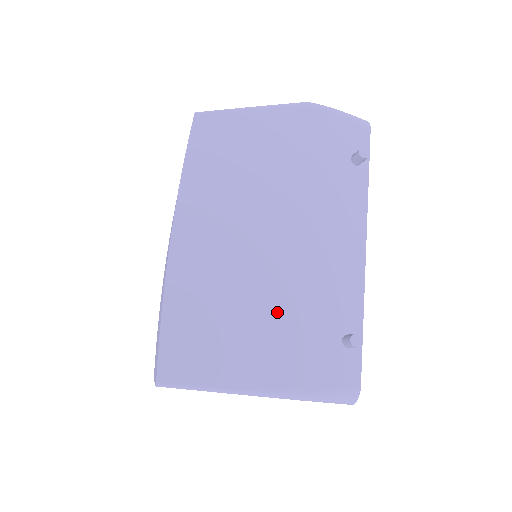
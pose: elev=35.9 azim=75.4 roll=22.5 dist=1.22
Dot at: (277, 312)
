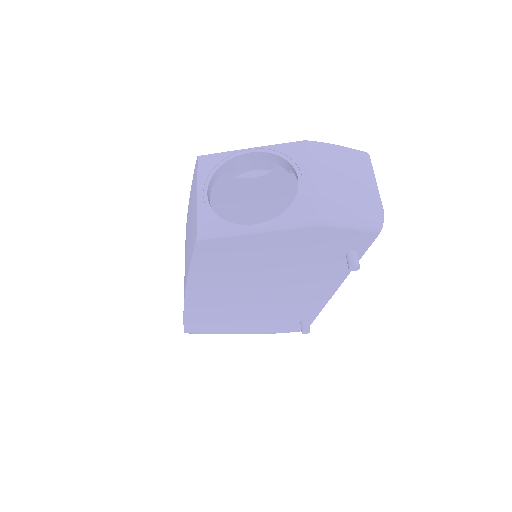
Dot at: (259, 316)
